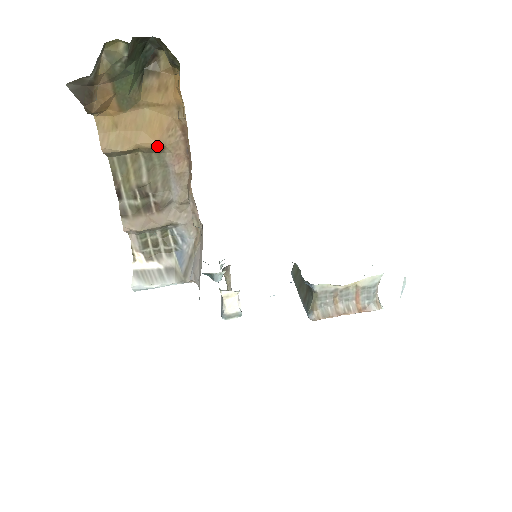
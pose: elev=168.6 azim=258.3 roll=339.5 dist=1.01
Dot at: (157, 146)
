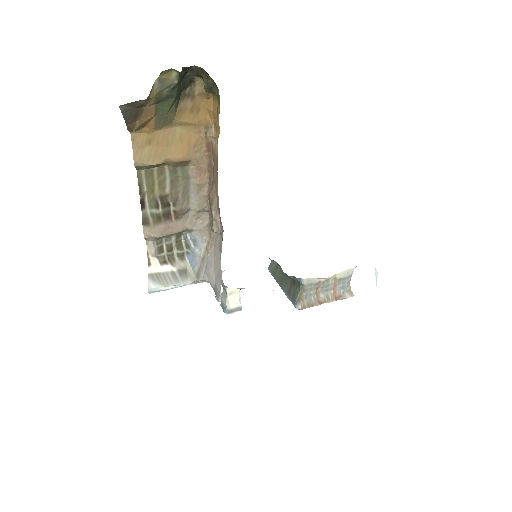
Dot at: (184, 160)
